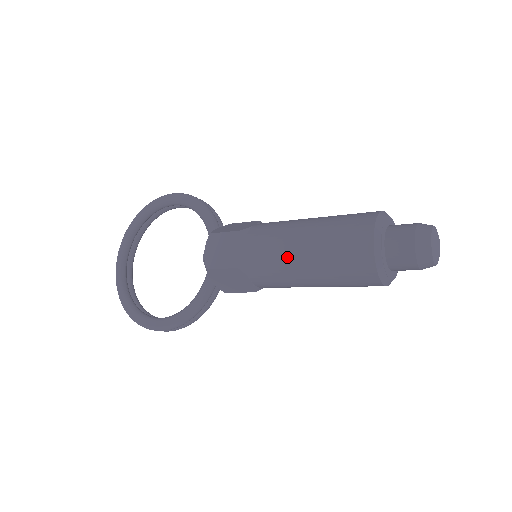
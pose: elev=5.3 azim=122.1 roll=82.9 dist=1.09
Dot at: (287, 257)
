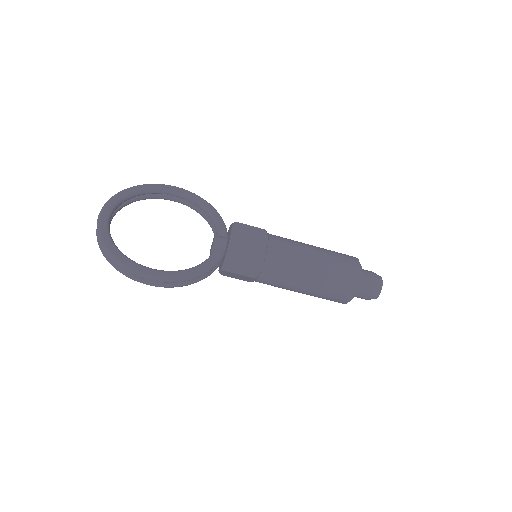
Dot at: (303, 257)
